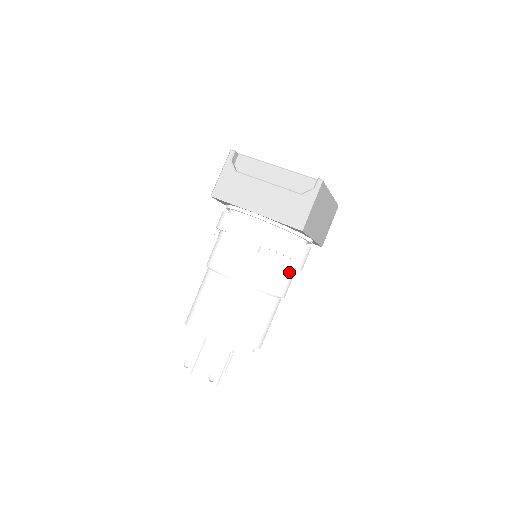
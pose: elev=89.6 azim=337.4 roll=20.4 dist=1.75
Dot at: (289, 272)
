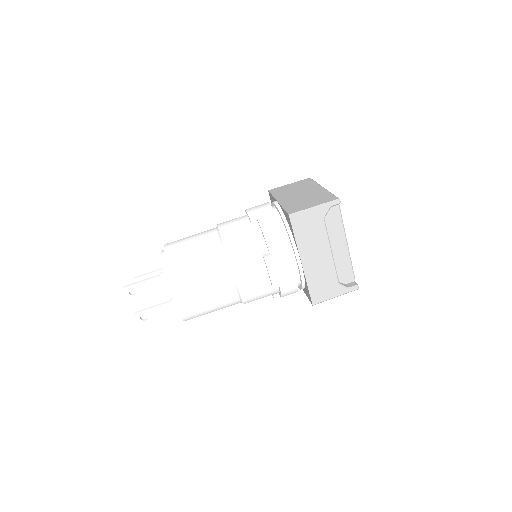
Dot at: occluded
